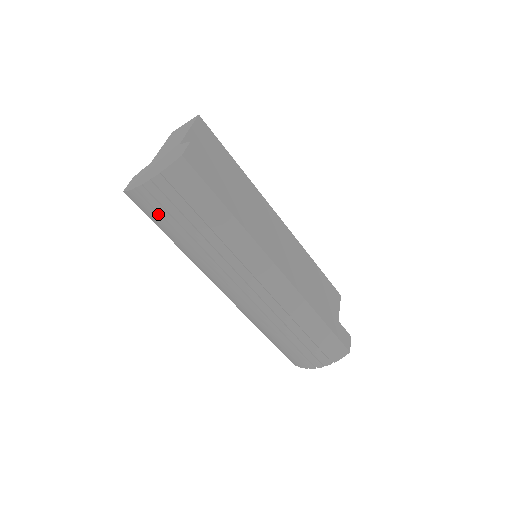
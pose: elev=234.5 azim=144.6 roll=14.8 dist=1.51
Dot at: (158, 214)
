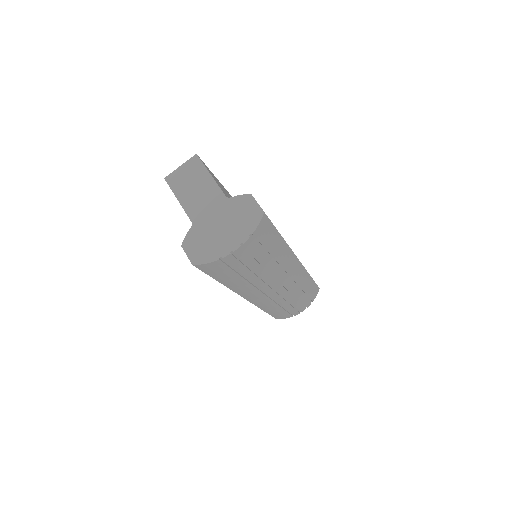
Dot at: (231, 269)
